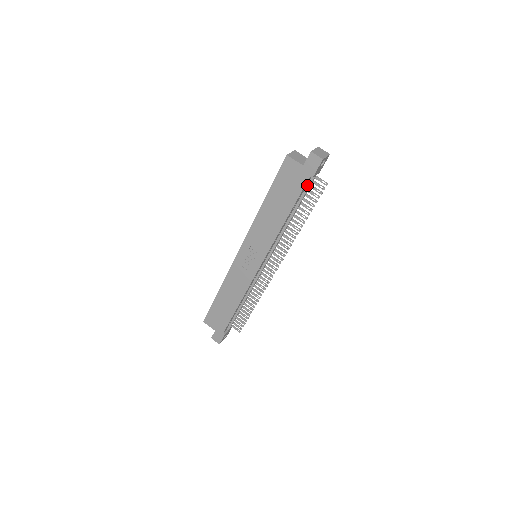
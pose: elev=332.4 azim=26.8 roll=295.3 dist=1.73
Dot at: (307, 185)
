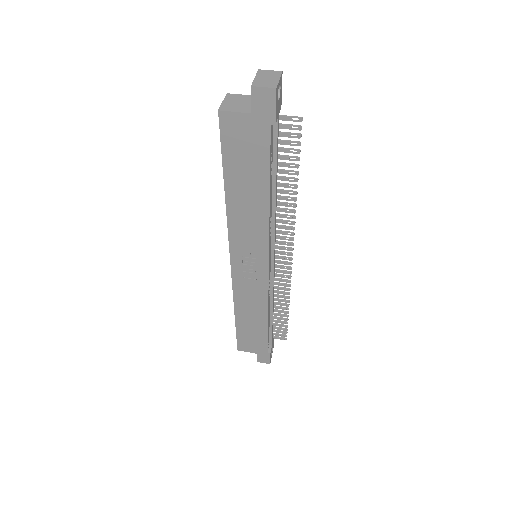
Dot at: (273, 137)
